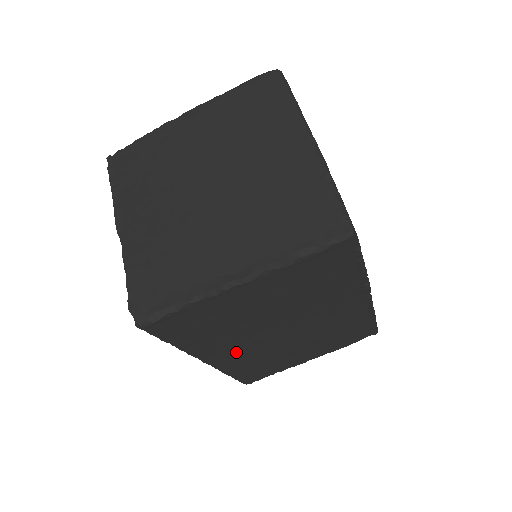
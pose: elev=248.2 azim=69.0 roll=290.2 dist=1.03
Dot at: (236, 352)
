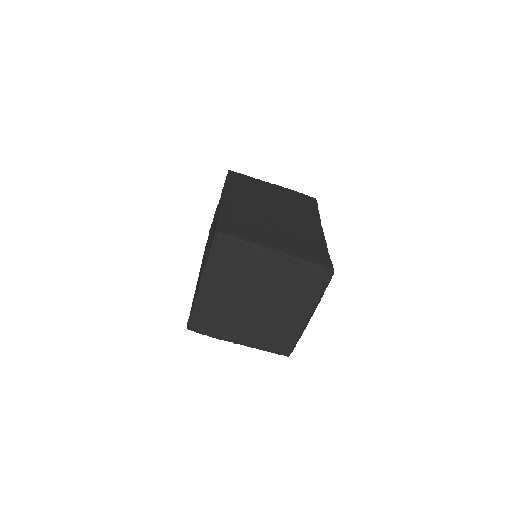
Dot at: occluded
